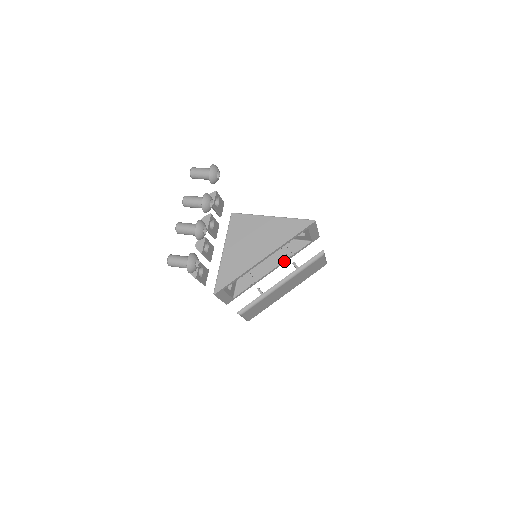
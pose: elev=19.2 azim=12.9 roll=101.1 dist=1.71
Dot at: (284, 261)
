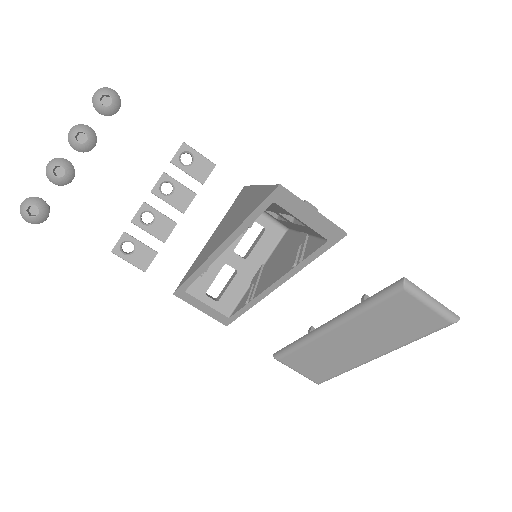
Dot at: (288, 272)
